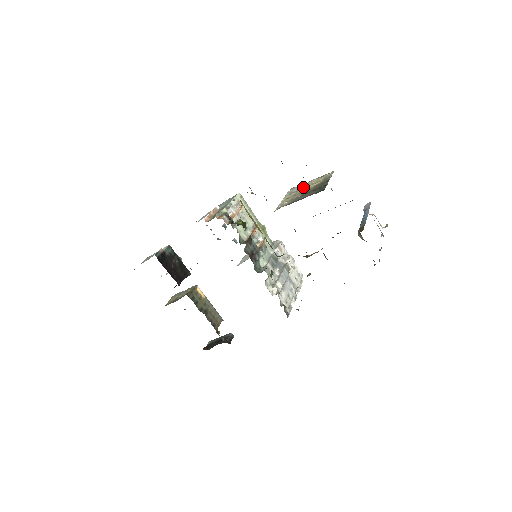
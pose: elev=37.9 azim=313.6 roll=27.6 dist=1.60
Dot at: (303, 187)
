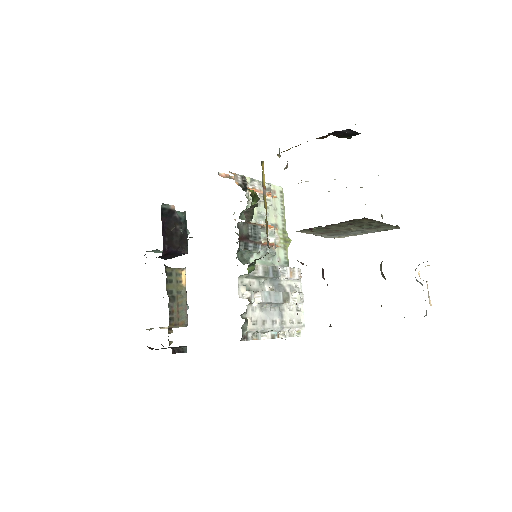
Dot at: occluded
